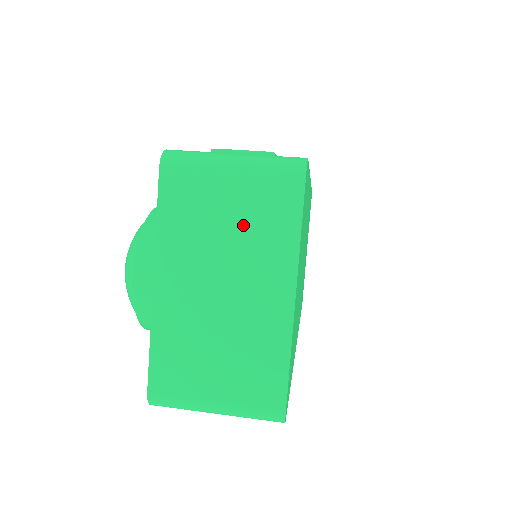
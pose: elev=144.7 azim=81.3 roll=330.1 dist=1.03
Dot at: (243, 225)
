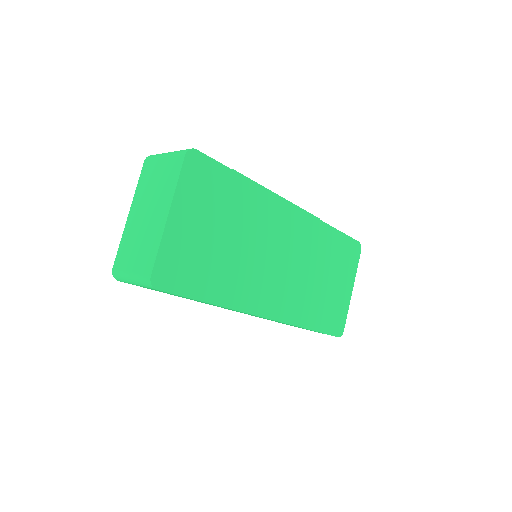
Dot at: (161, 182)
